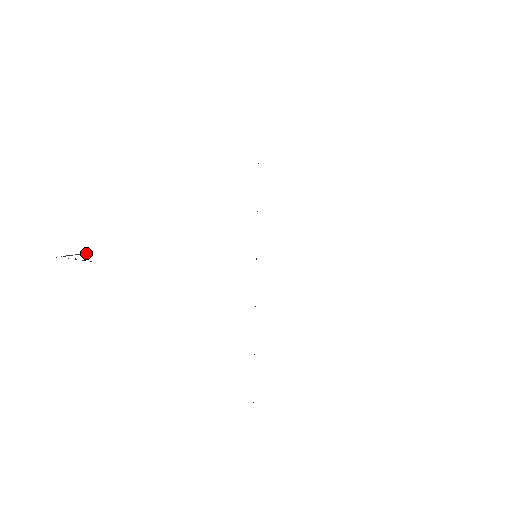
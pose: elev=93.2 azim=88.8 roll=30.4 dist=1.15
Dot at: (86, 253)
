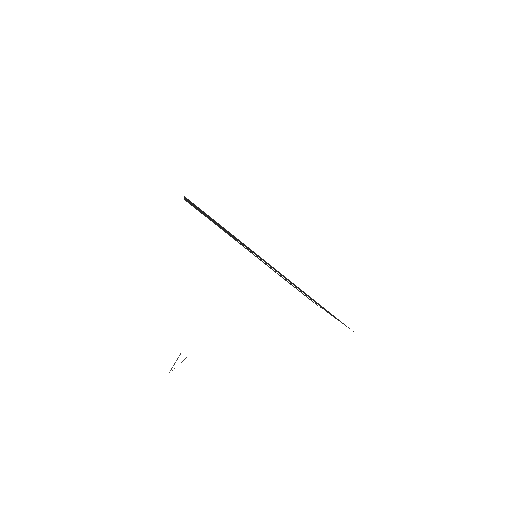
Dot at: occluded
